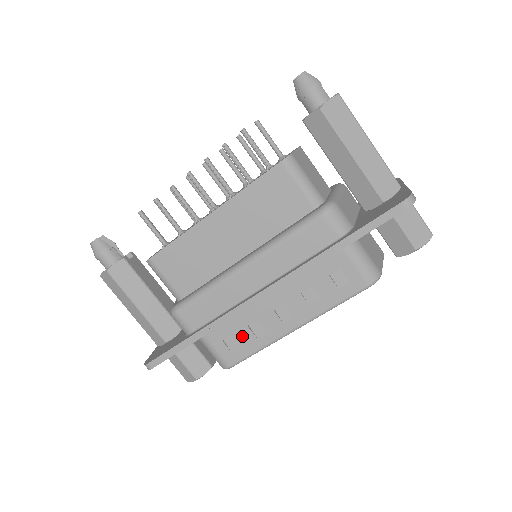
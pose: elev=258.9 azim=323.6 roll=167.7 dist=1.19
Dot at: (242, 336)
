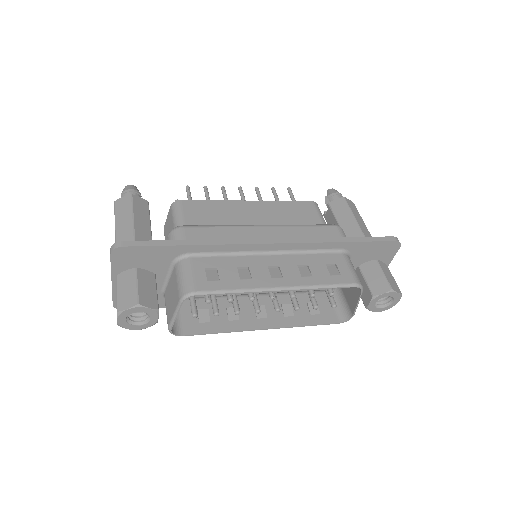
Dot at: (227, 272)
